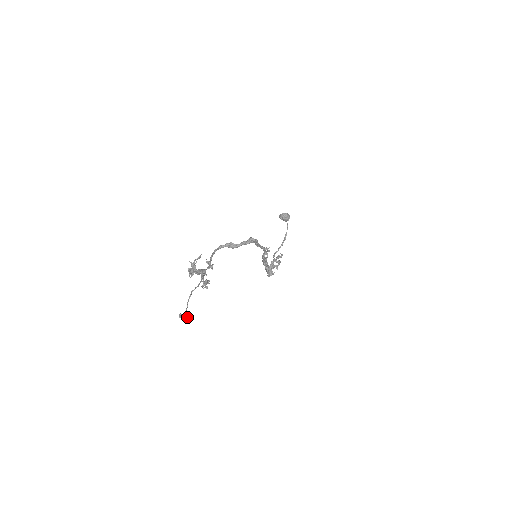
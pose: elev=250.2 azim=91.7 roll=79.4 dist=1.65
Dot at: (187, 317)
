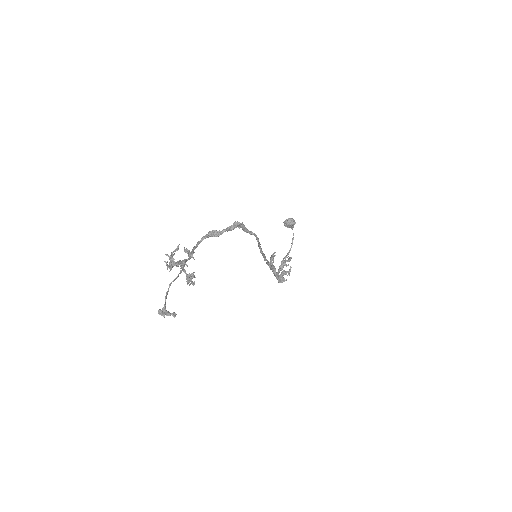
Dot at: (167, 311)
